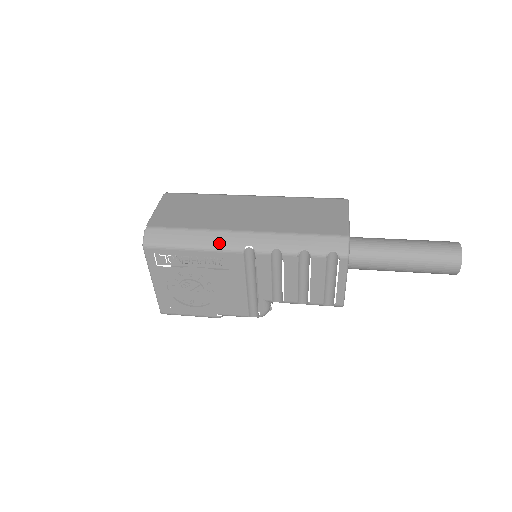
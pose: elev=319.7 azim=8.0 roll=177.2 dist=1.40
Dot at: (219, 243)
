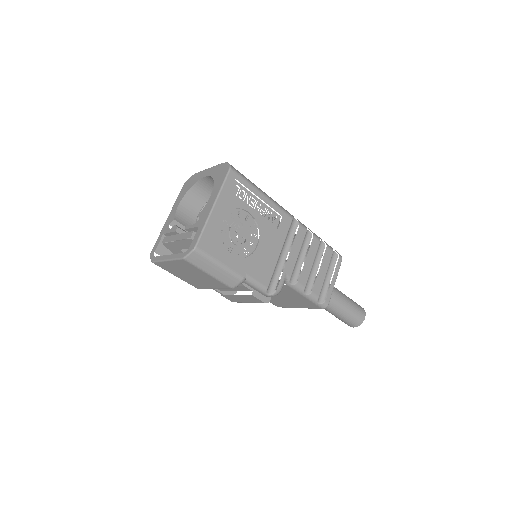
Dot at: (278, 204)
